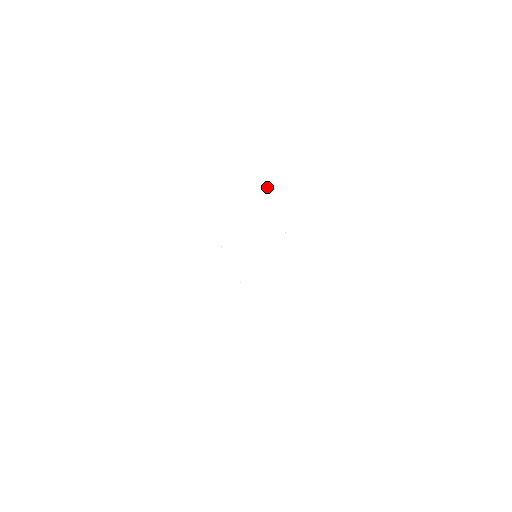
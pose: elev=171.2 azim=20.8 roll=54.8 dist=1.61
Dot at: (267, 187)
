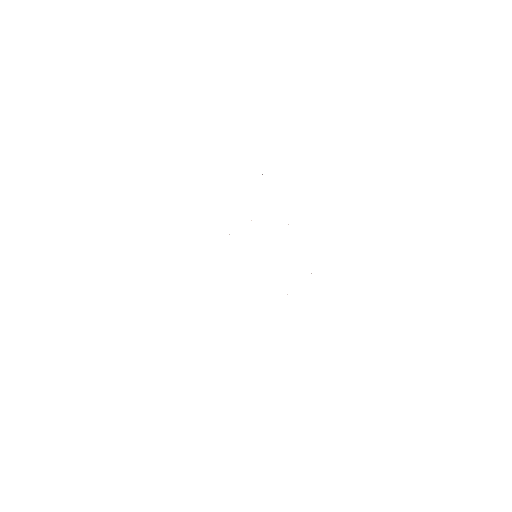
Dot at: occluded
